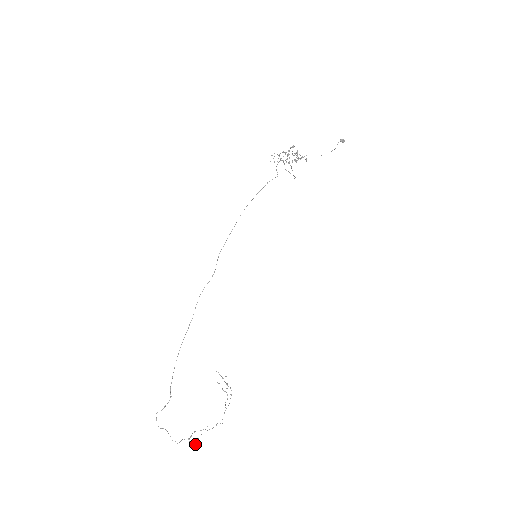
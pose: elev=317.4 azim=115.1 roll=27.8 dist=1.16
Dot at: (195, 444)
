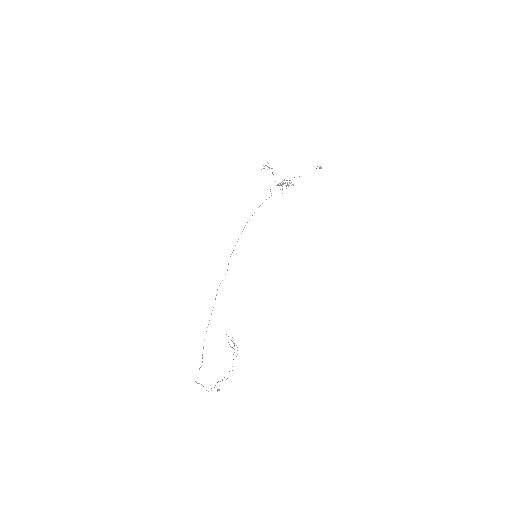
Dot at: (219, 390)
